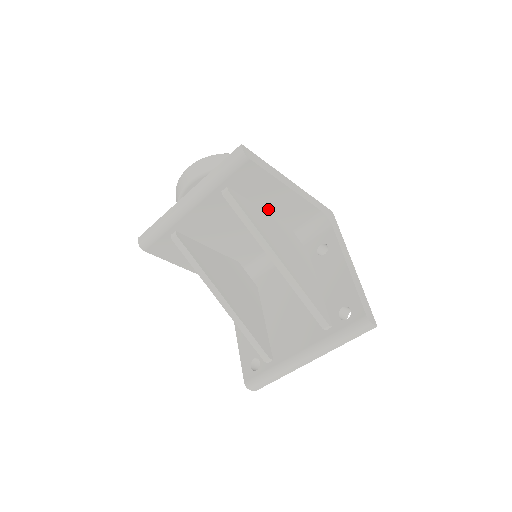
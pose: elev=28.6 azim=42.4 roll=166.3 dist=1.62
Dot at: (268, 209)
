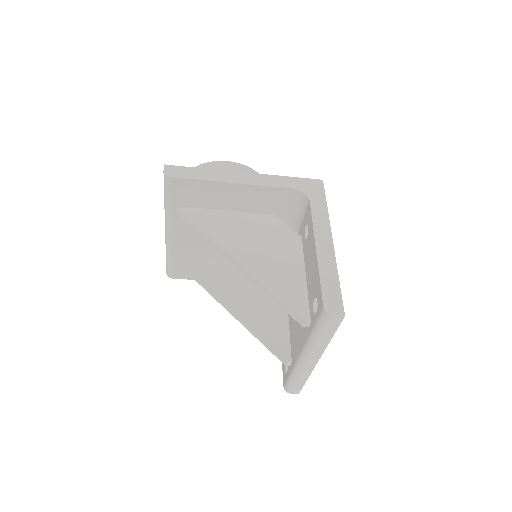
Dot at: (237, 209)
